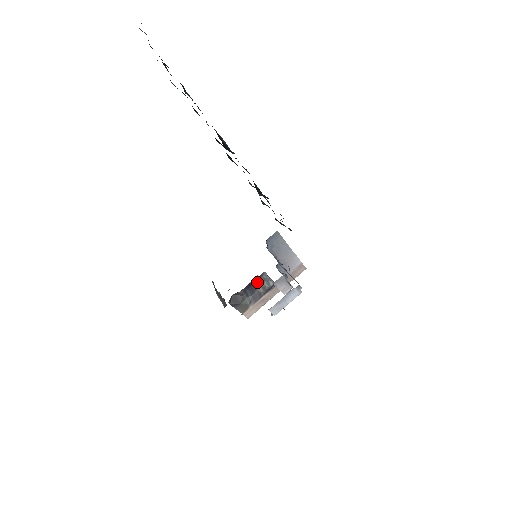
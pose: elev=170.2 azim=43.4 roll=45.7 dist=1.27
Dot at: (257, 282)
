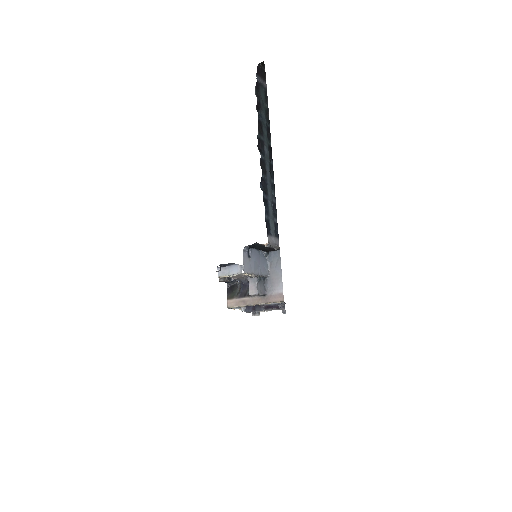
Dot at: occluded
